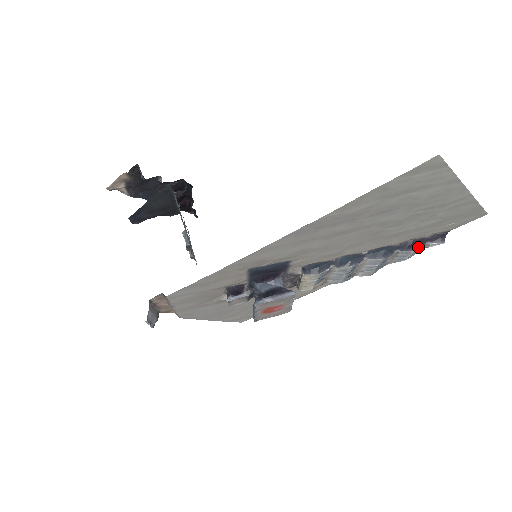
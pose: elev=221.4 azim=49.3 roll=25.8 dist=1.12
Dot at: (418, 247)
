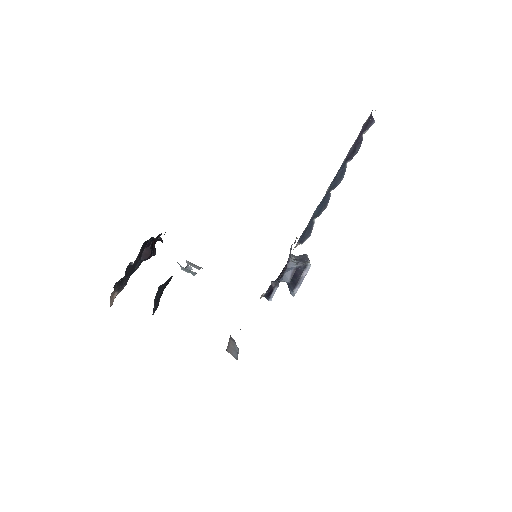
Dot at: (359, 145)
